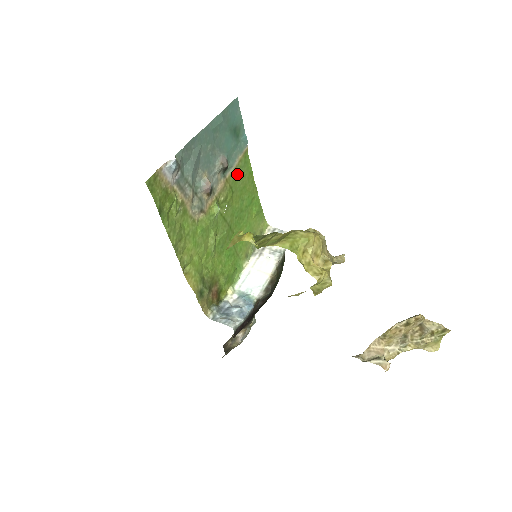
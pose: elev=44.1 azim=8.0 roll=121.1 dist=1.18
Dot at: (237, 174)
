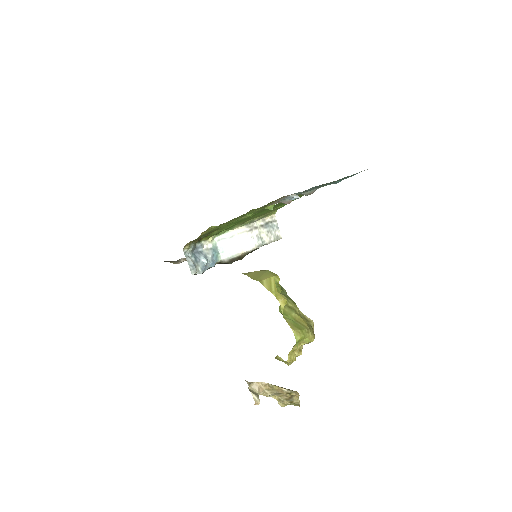
Dot at: occluded
